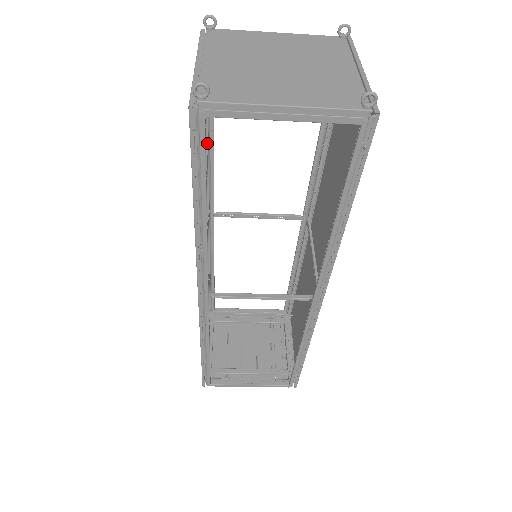
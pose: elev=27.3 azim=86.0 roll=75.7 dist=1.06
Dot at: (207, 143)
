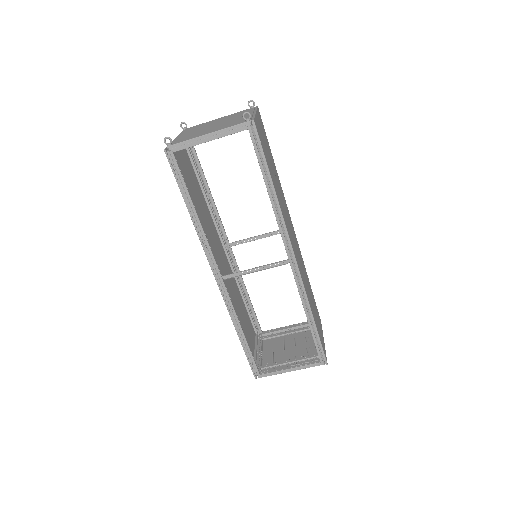
Dot at: (206, 194)
